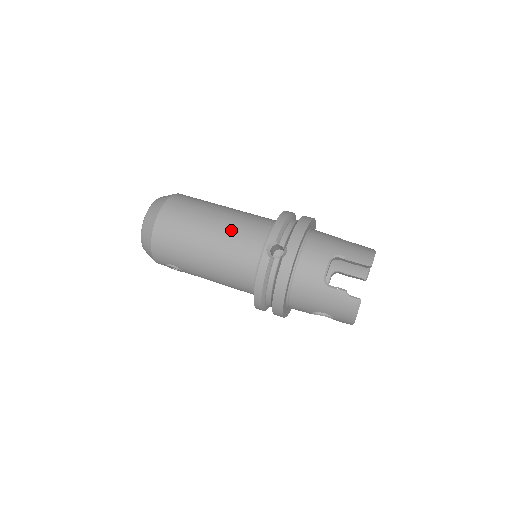
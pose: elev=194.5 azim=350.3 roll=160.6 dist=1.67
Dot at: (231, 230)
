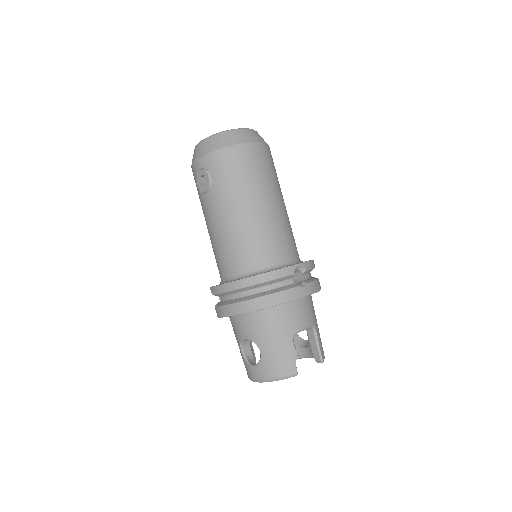
Dot at: (284, 223)
